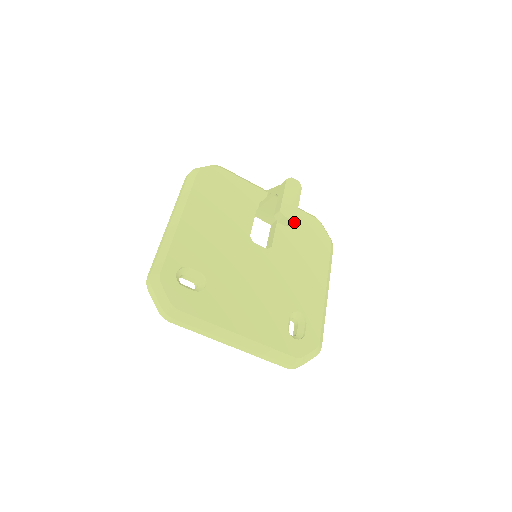
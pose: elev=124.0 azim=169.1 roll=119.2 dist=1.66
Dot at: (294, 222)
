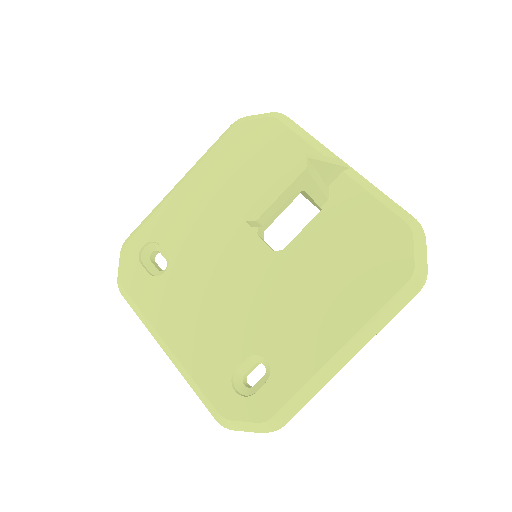
Dot at: (352, 221)
